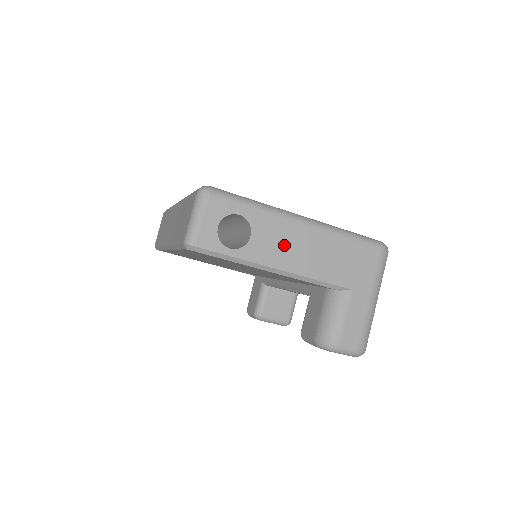
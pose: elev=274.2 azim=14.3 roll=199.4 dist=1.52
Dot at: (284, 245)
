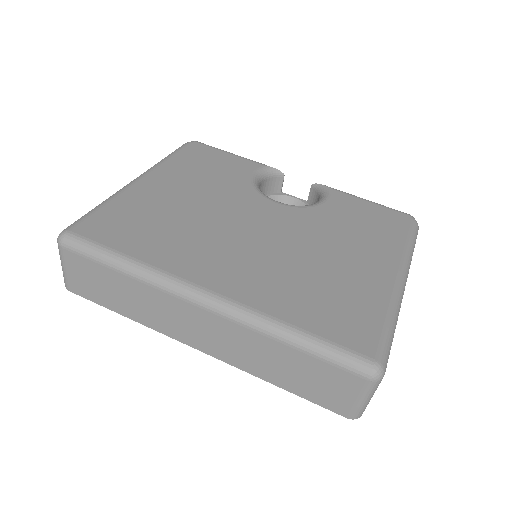
Dot at: occluded
